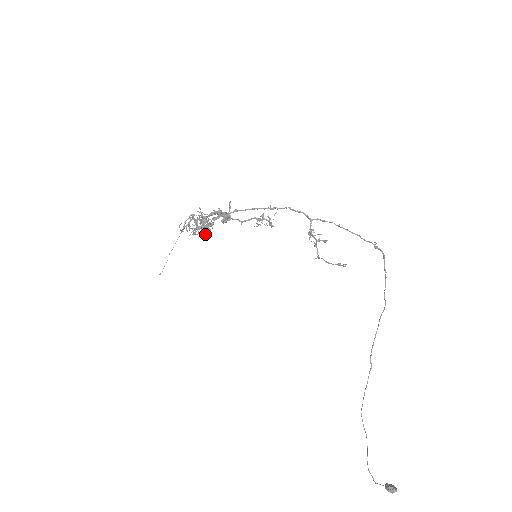
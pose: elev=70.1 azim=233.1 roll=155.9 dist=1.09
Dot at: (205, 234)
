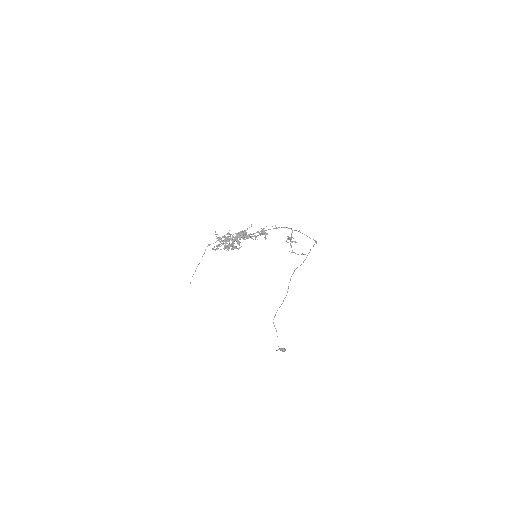
Dot at: occluded
